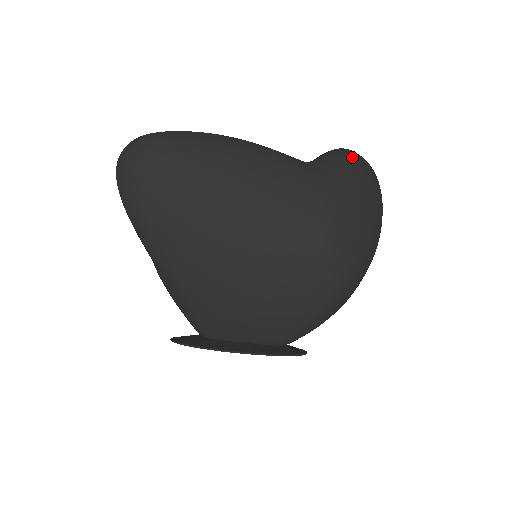
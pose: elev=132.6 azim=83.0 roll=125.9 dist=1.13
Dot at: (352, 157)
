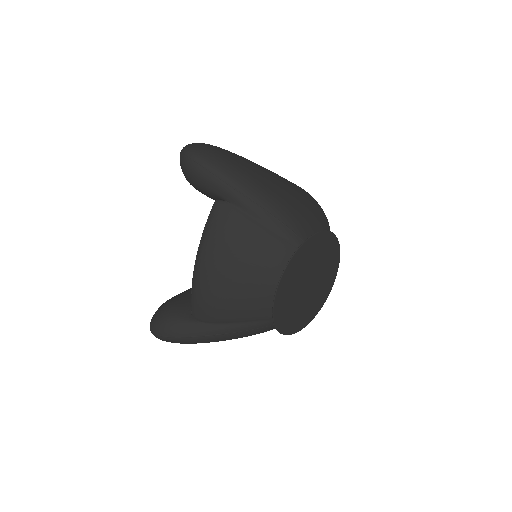
Dot at: occluded
